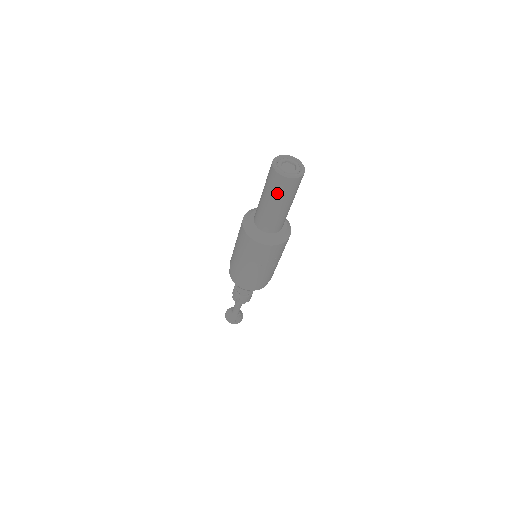
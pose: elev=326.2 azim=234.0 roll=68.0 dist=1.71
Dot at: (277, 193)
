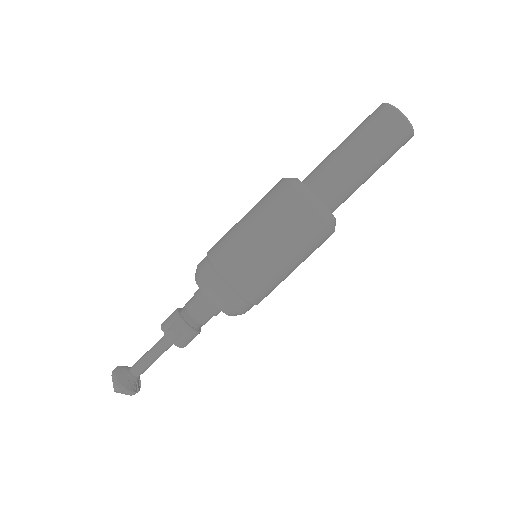
Dot at: (385, 147)
